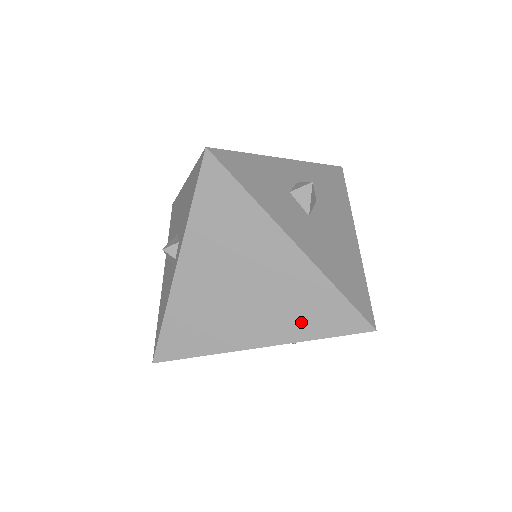
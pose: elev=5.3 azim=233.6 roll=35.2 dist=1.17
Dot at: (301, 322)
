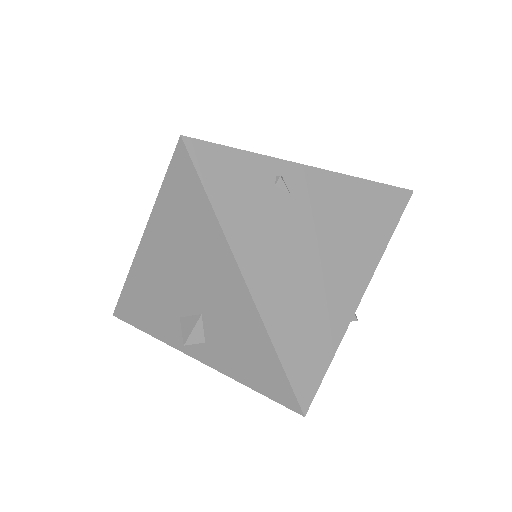
Dot at: occluded
